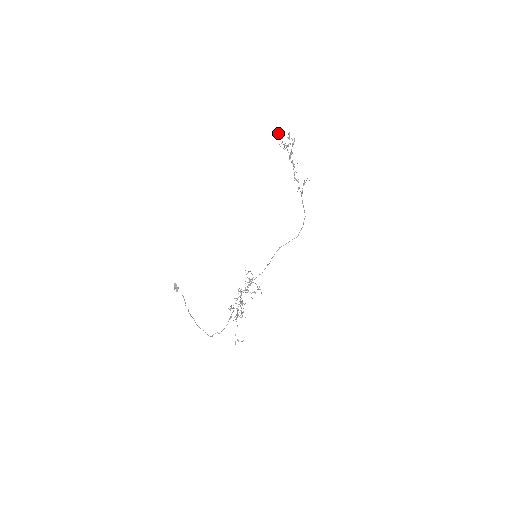
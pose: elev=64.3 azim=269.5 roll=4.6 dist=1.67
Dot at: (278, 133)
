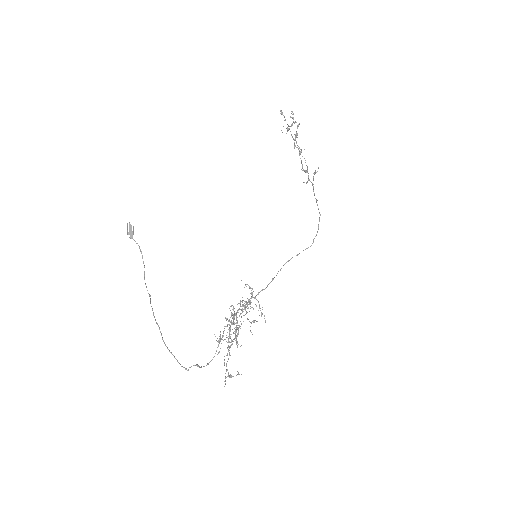
Dot at: occluded
